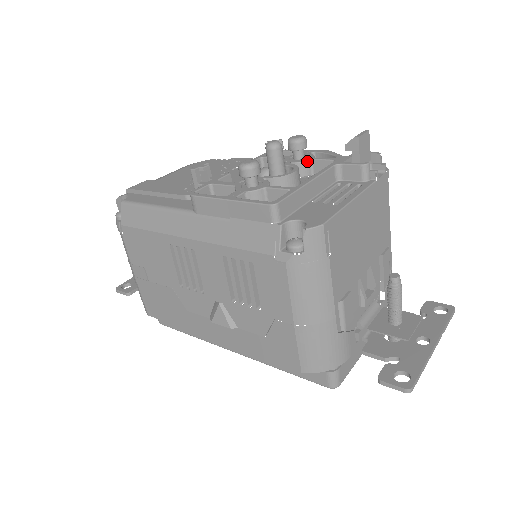
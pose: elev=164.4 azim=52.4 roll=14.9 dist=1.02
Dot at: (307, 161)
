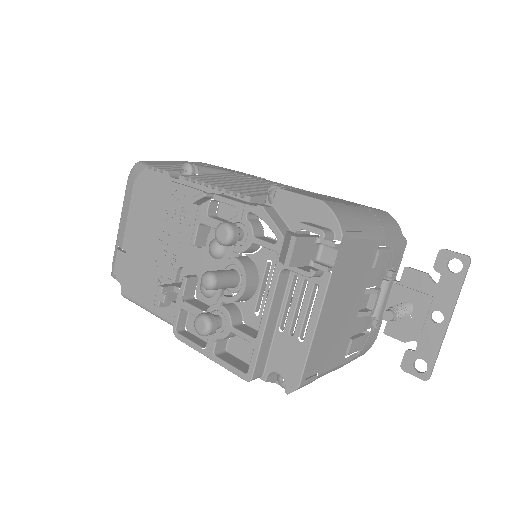
Dot at: (249, 247)
